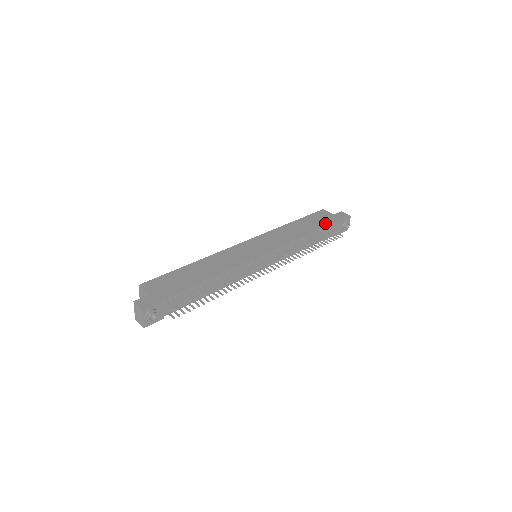
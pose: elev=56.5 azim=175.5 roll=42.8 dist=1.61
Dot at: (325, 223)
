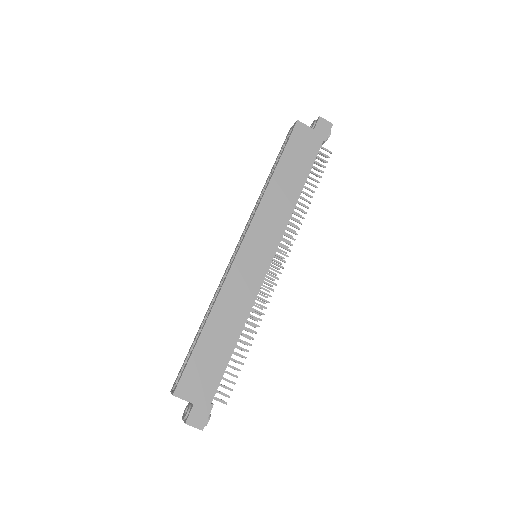
Dot at: (311, 157)
